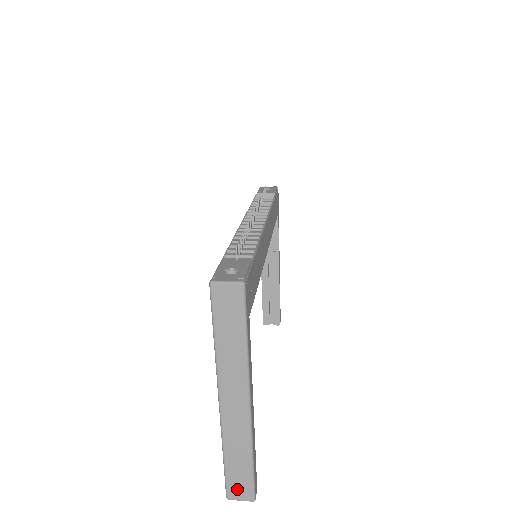
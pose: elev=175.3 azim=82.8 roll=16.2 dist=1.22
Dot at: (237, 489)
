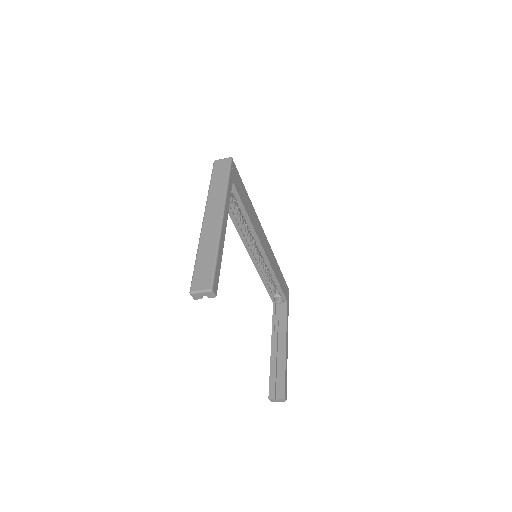
Dot at: (200, 280)
